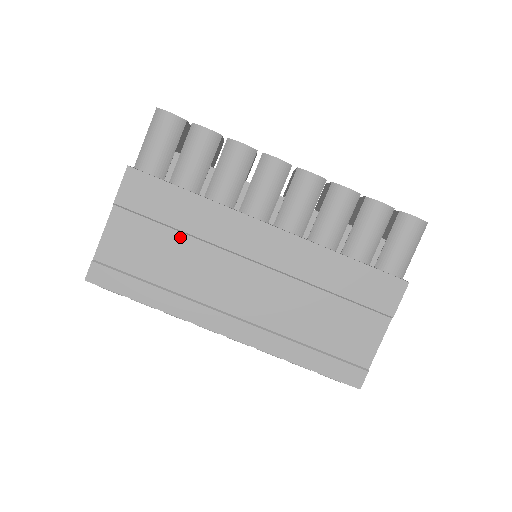
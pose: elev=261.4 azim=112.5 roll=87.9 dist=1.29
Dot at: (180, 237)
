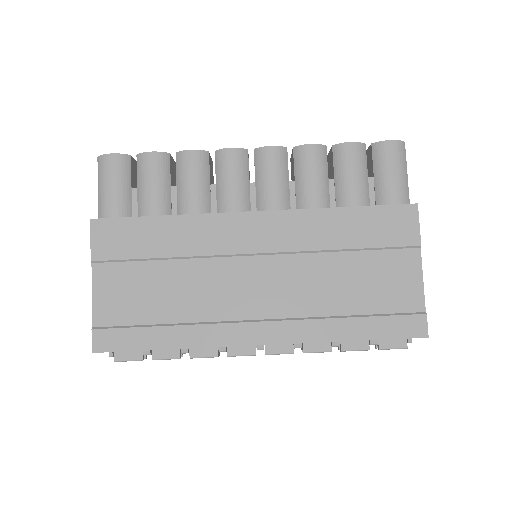
Dot at: (170, 265)
